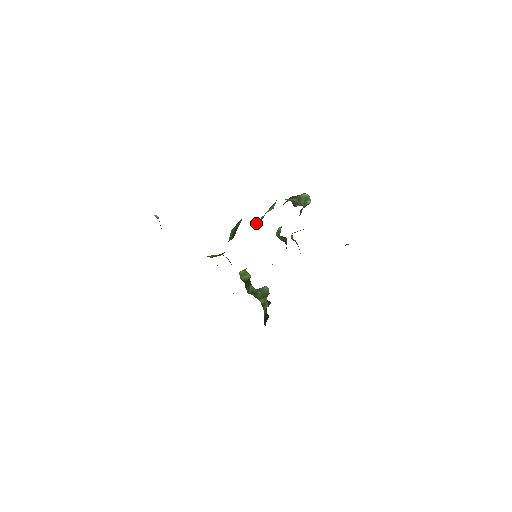
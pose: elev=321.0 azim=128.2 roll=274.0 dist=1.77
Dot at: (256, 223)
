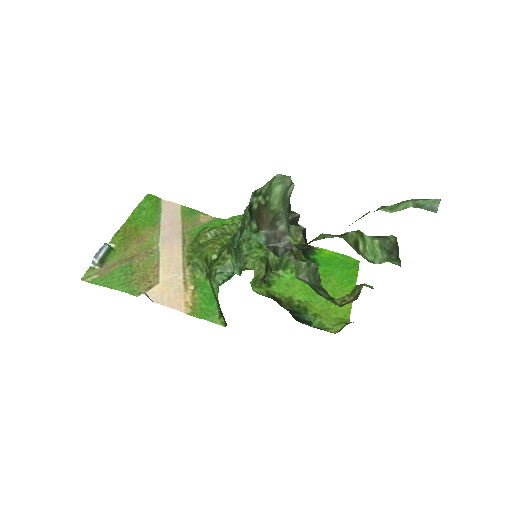
Dot at: (231, 264)
